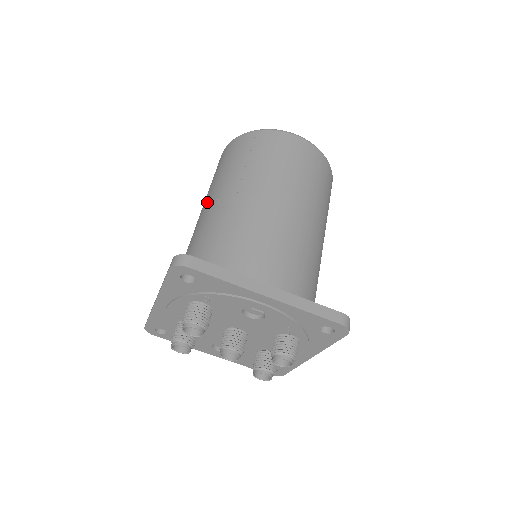
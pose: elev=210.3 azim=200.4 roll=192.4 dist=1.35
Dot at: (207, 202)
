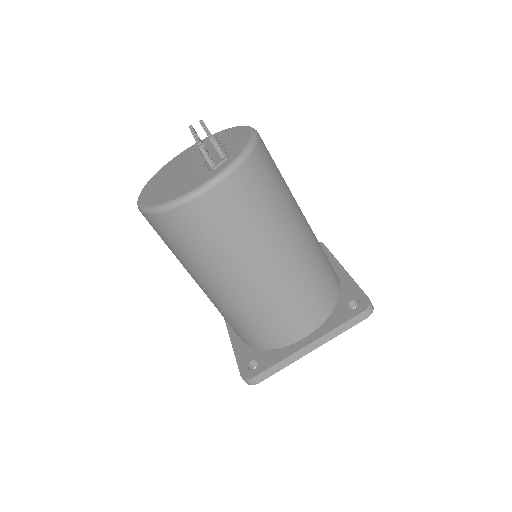
Dot at: occluded
